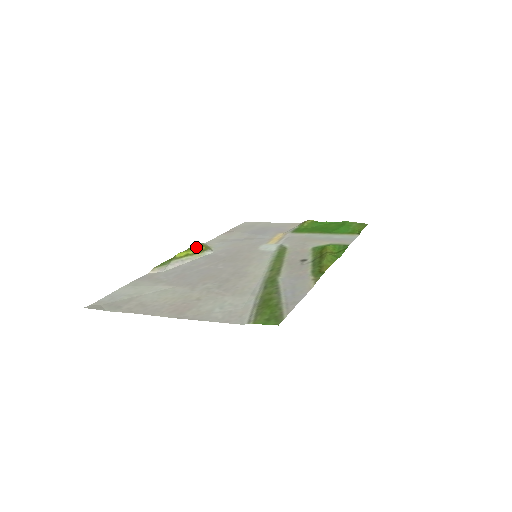
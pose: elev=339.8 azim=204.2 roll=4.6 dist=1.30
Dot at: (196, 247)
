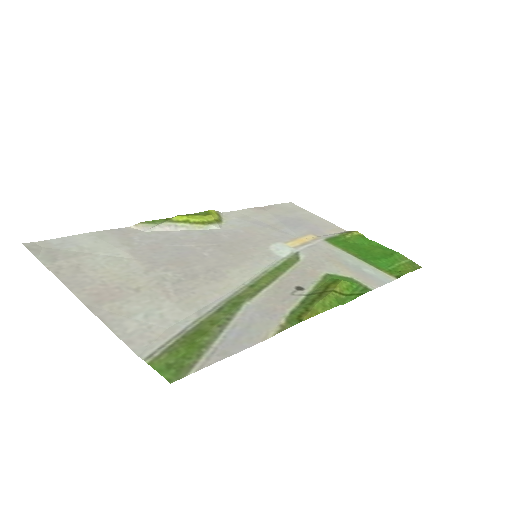
Dot at: (204, 215)
